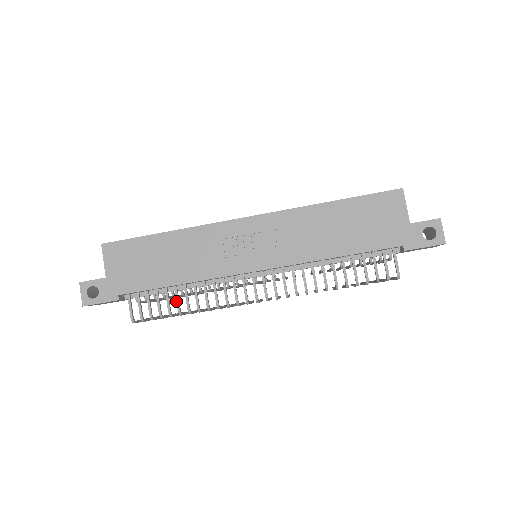
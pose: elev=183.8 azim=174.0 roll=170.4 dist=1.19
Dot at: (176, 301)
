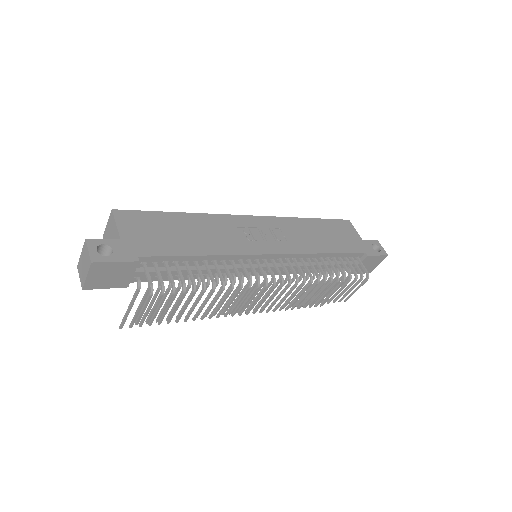
Dot at: (200, 274)
